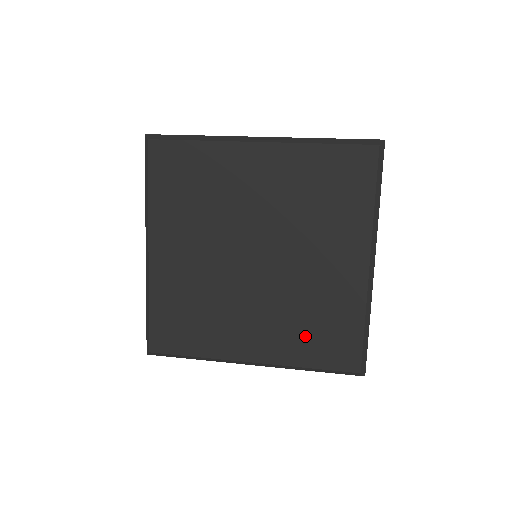
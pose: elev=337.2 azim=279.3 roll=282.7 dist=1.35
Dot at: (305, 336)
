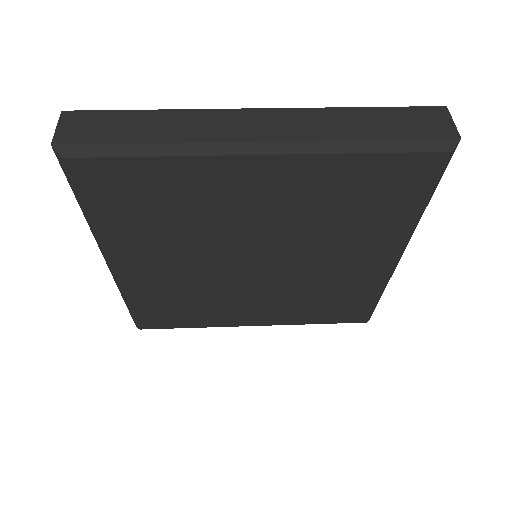
Dot at: (313, 308)
